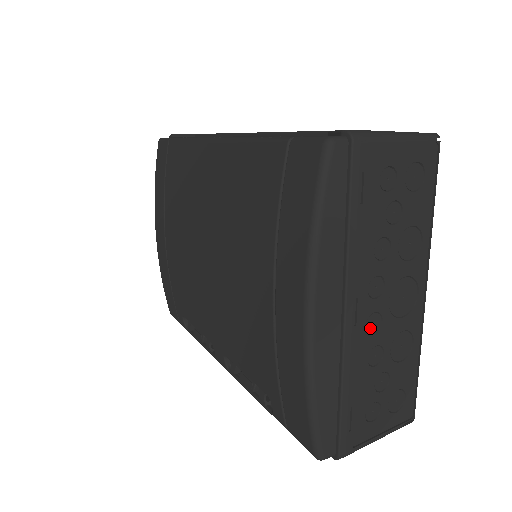
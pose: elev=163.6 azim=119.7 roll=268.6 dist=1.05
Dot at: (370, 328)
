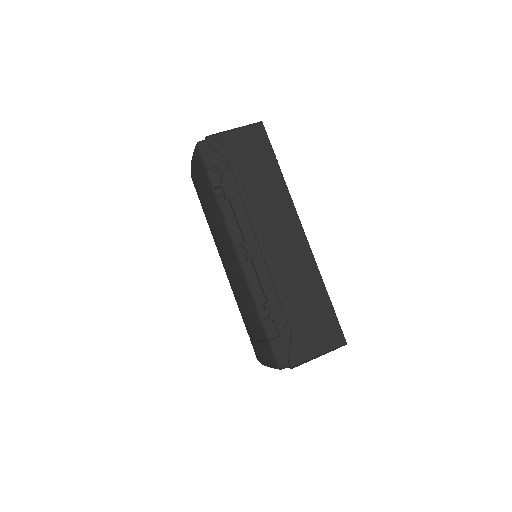
Dot at: occluded
